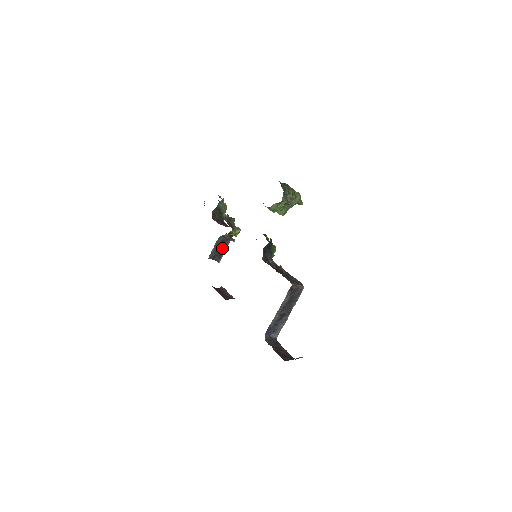
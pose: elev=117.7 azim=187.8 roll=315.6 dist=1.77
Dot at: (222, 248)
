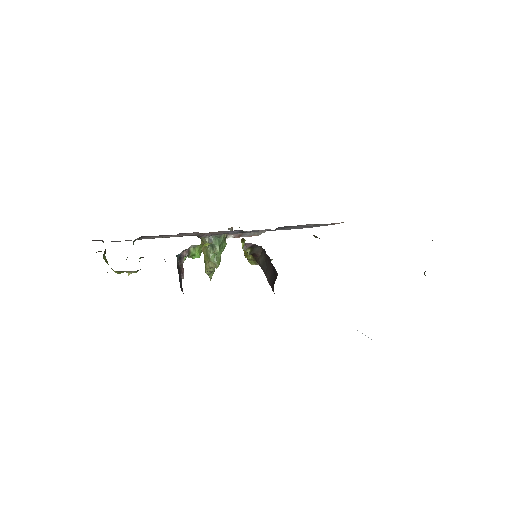
Dot at: (179, 276)
